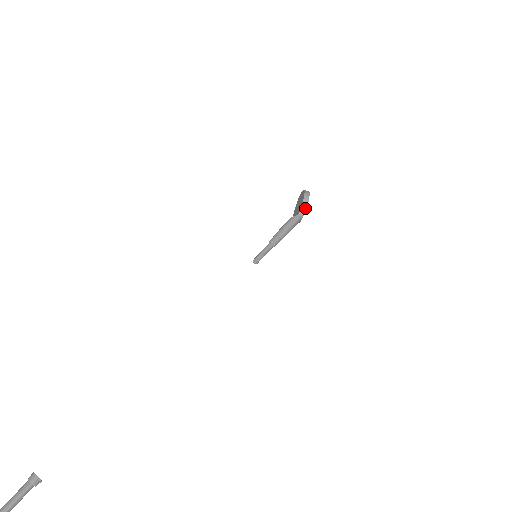
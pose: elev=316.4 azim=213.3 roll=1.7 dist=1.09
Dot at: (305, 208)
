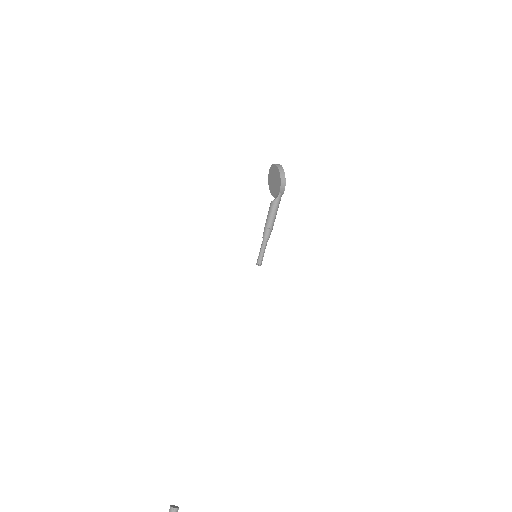
Dot at: (284, 188)
